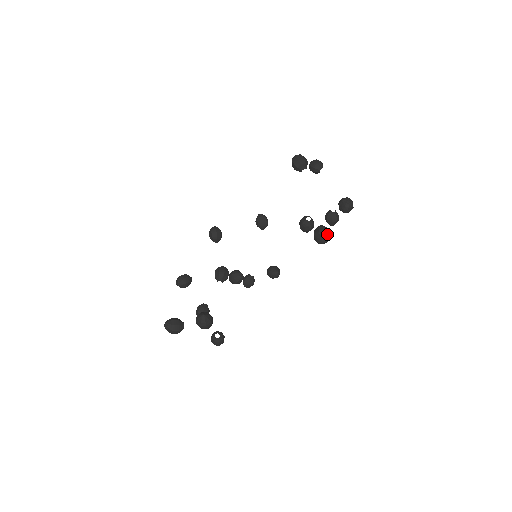
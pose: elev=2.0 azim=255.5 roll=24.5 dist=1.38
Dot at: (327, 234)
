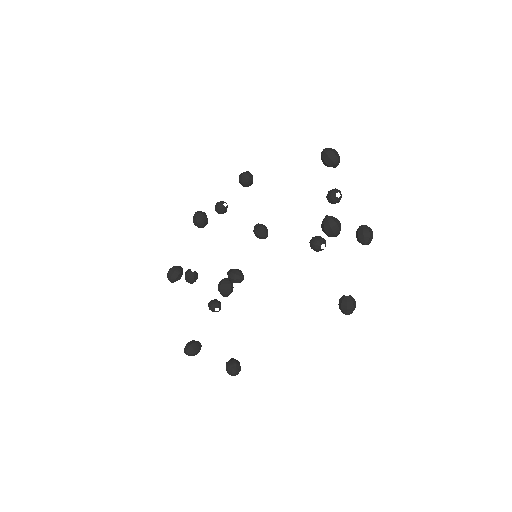
Dot at: (354, 309)
